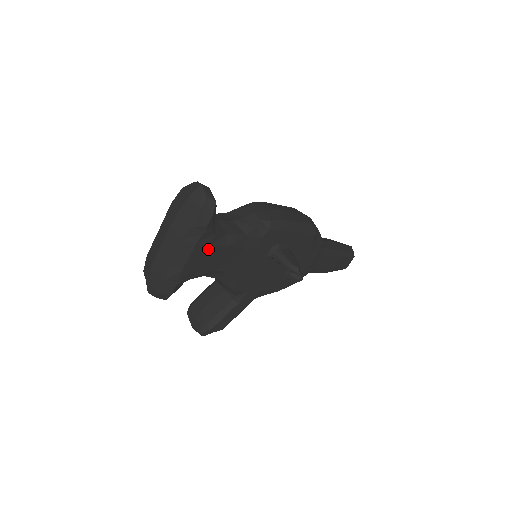
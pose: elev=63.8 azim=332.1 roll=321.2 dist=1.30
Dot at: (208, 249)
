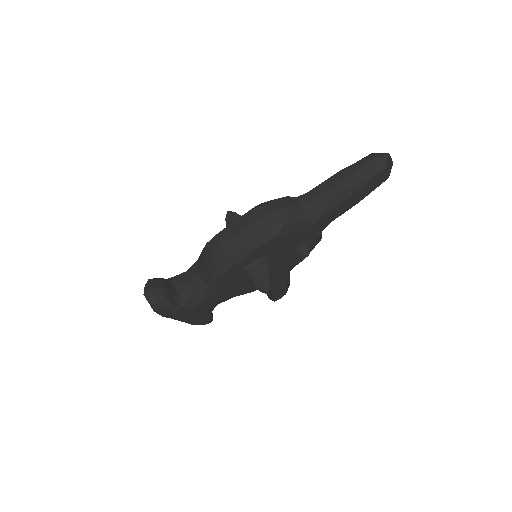
Dot at: (192, 310)
